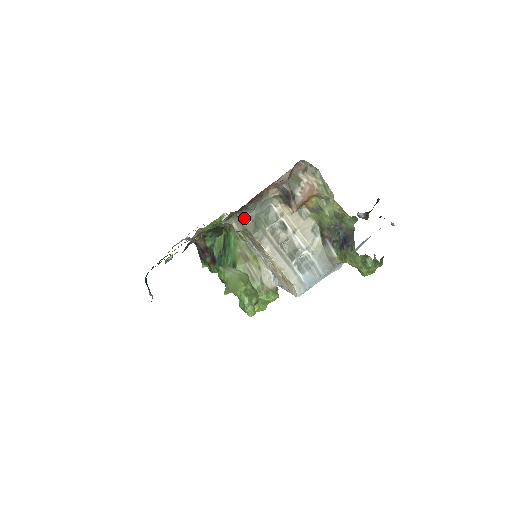
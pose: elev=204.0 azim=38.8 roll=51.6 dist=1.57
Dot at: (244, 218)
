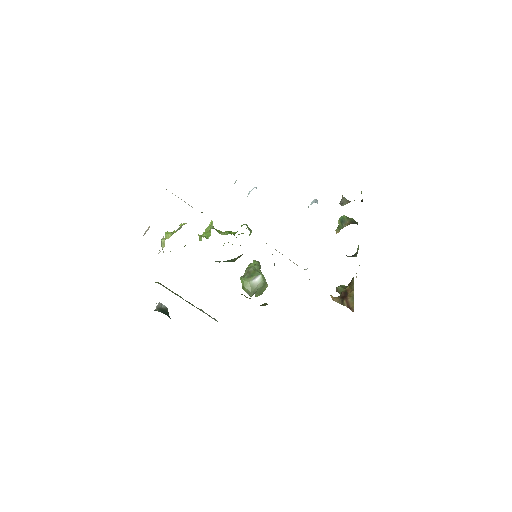
Dot at: occluded
